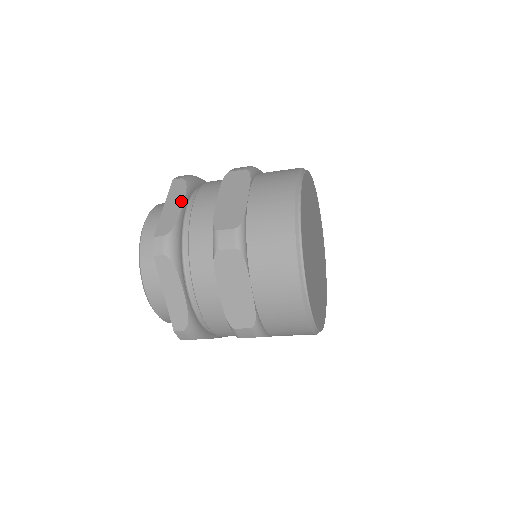
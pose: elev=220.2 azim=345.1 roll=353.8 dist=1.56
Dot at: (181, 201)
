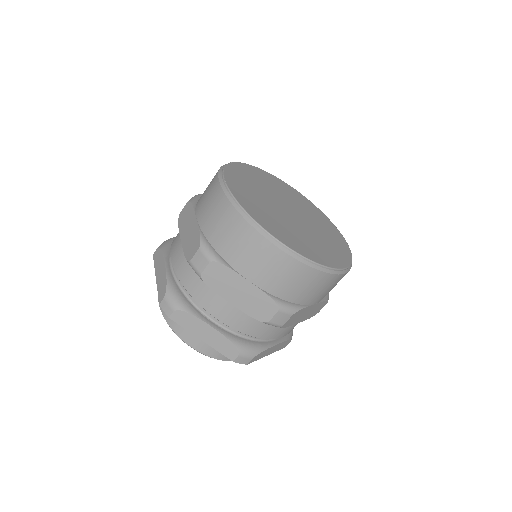
Dot at: (163, 264)
